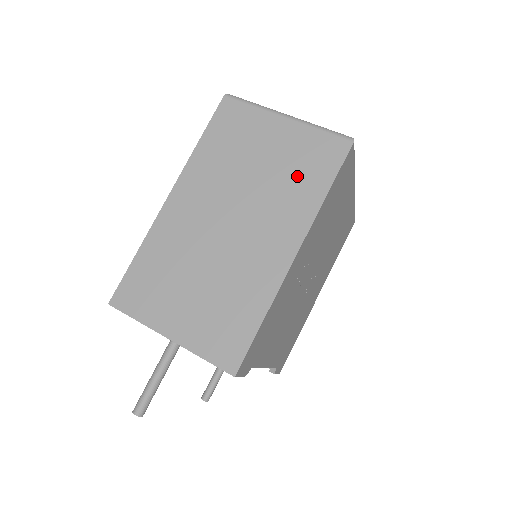
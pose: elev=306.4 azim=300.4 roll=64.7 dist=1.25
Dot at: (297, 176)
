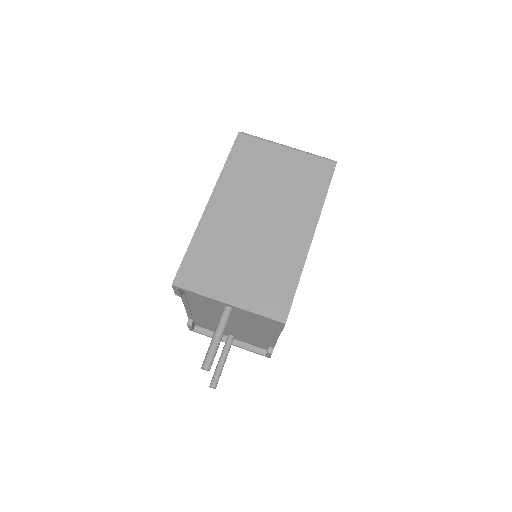
Dot at: (303, 185)
